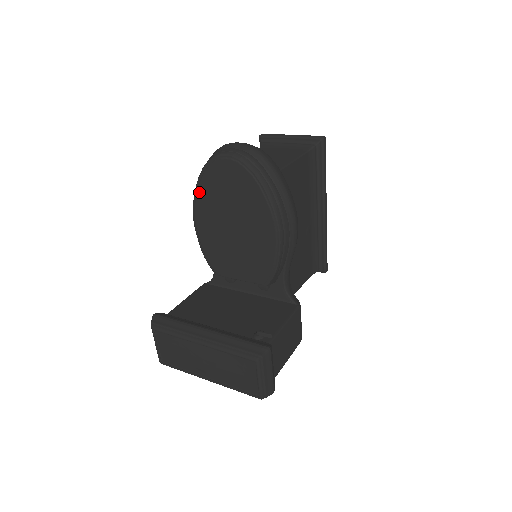
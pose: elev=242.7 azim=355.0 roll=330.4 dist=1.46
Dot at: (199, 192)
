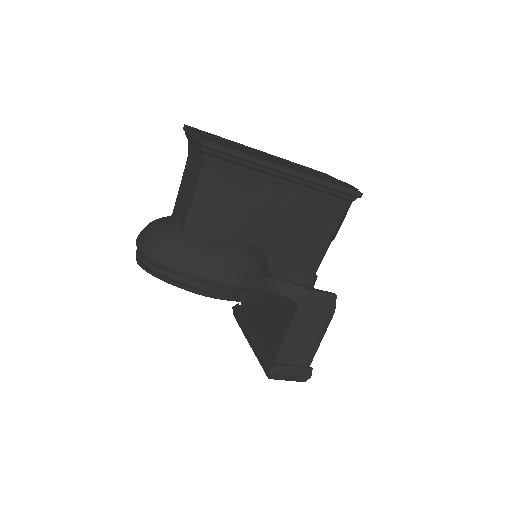
Dot at: occluded
